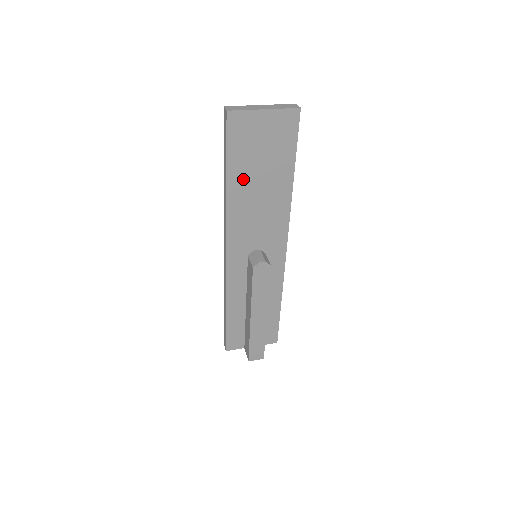
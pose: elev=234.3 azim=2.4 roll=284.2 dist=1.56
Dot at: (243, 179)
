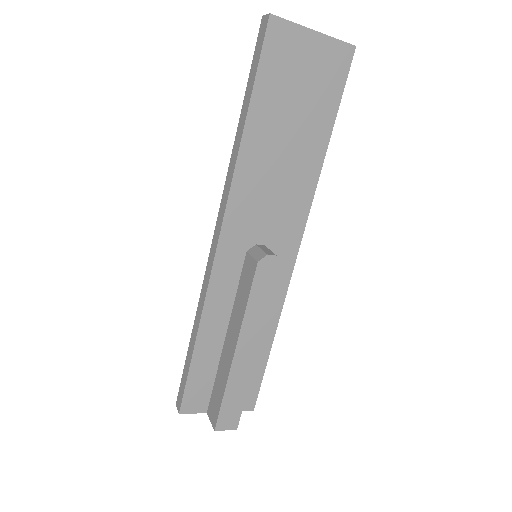
Dot at: (267, 125)
